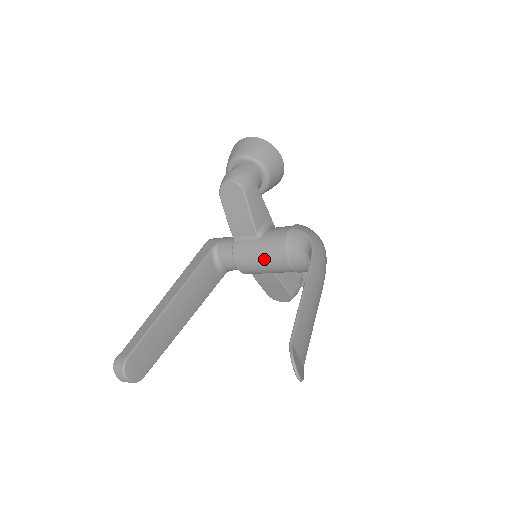
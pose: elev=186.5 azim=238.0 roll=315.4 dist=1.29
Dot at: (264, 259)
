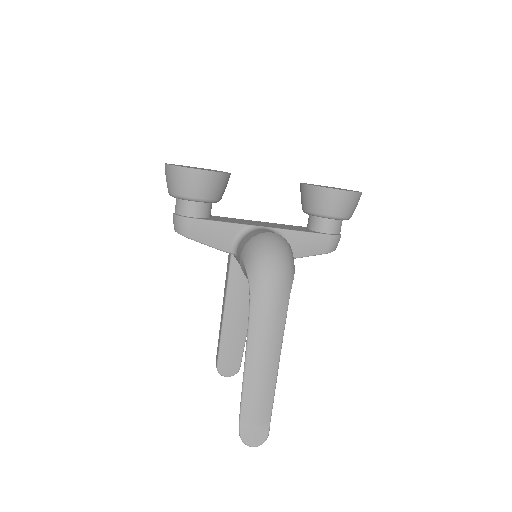
Dot at: occluded
